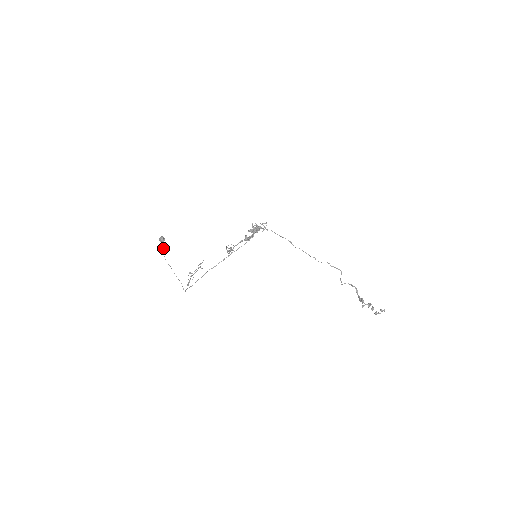
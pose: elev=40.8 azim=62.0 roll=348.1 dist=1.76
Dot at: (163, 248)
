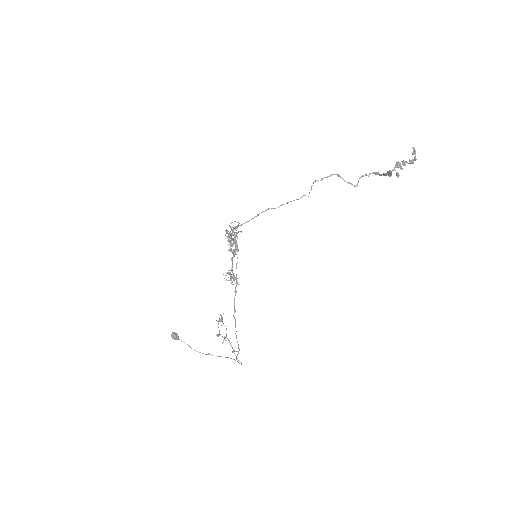
Dot at: occluded
